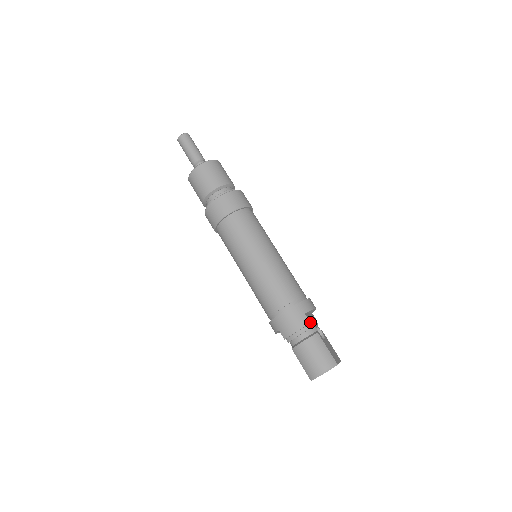
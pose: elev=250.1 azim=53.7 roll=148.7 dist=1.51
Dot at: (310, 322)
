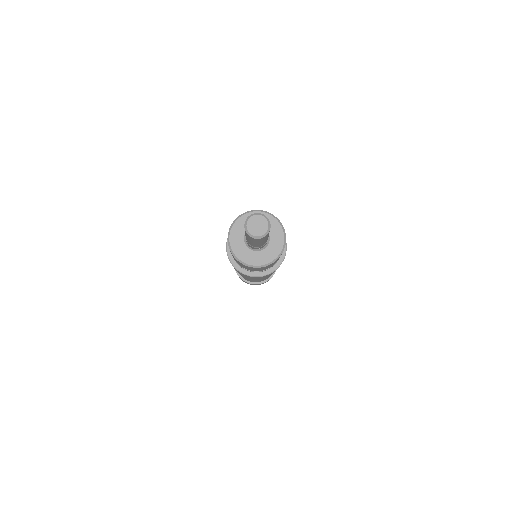
Dot at: occluded
